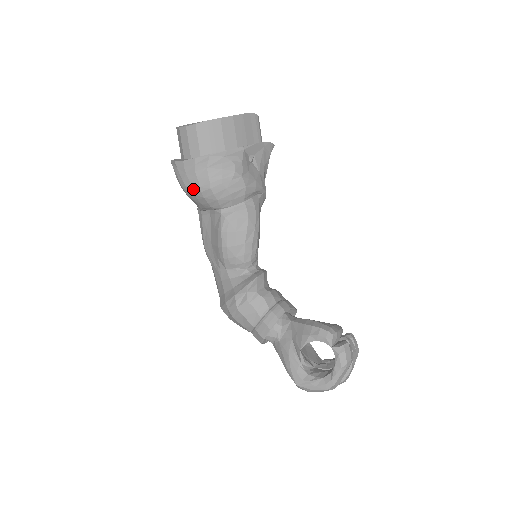
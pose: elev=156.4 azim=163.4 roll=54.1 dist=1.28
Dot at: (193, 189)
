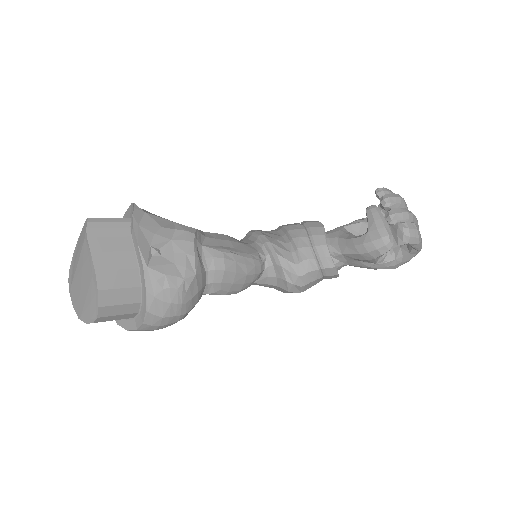
Dot at: occluded
